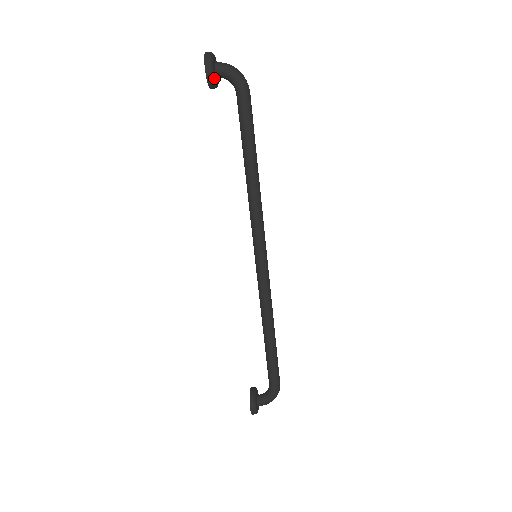
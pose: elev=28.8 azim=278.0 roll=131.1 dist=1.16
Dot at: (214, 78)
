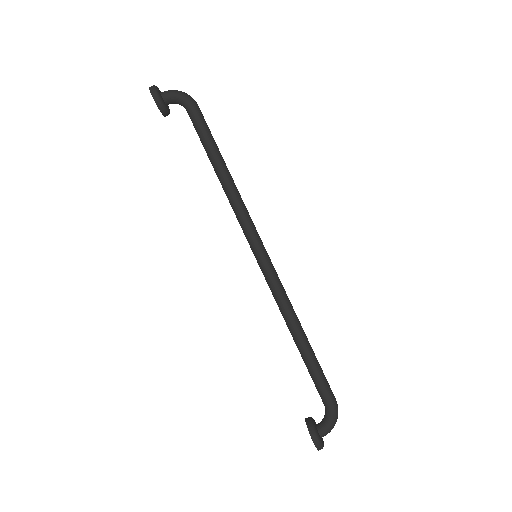
Dot at: (162, 102)
